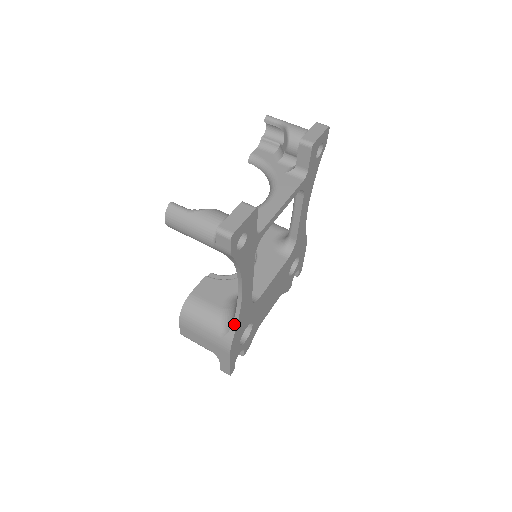
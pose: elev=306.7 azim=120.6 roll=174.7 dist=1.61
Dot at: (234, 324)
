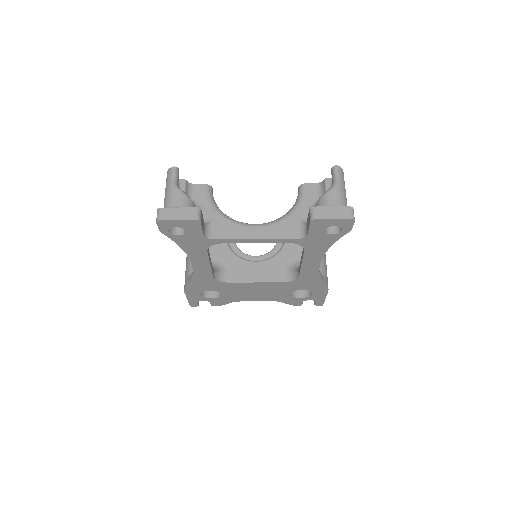
Dot at: (190, 278)
